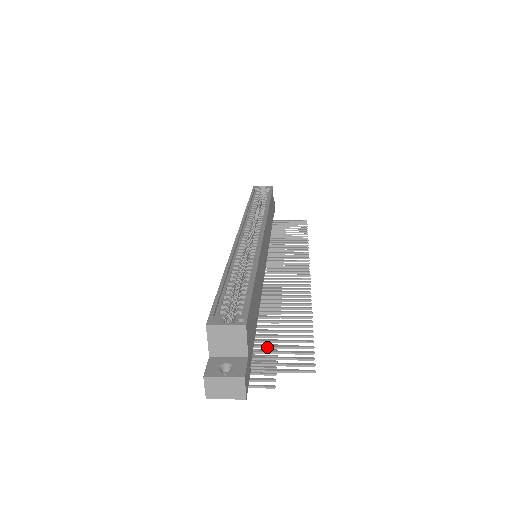
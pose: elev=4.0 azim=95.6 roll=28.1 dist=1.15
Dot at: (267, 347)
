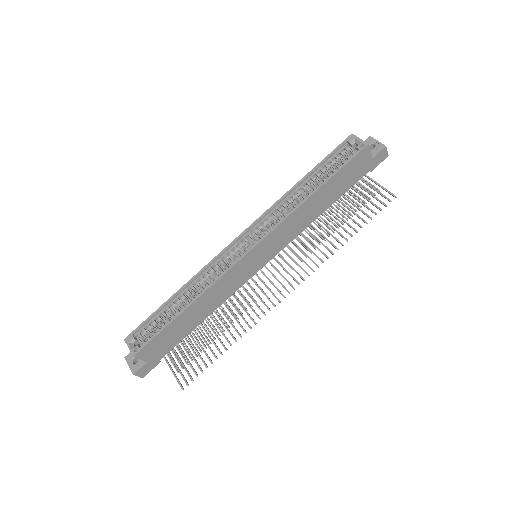
Dot at: (187, 349)
